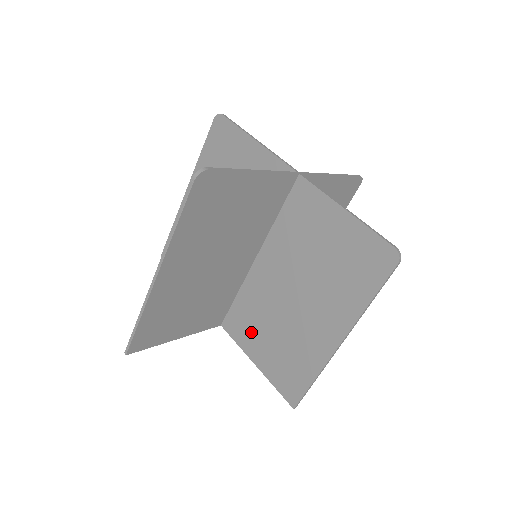
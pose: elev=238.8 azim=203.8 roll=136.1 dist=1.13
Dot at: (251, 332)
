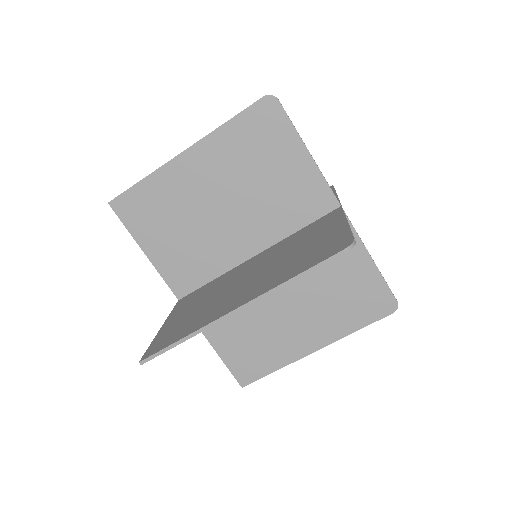
Dot at: occluded
